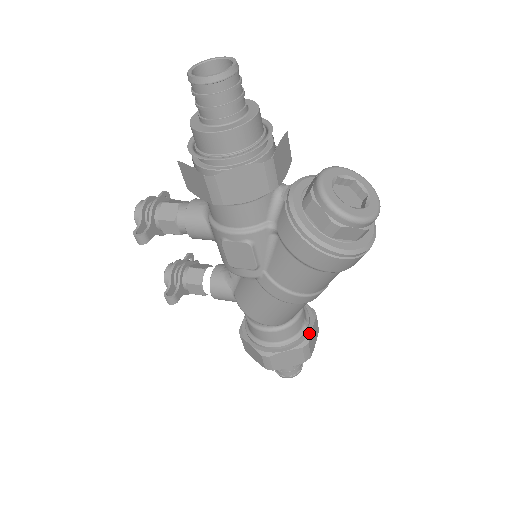
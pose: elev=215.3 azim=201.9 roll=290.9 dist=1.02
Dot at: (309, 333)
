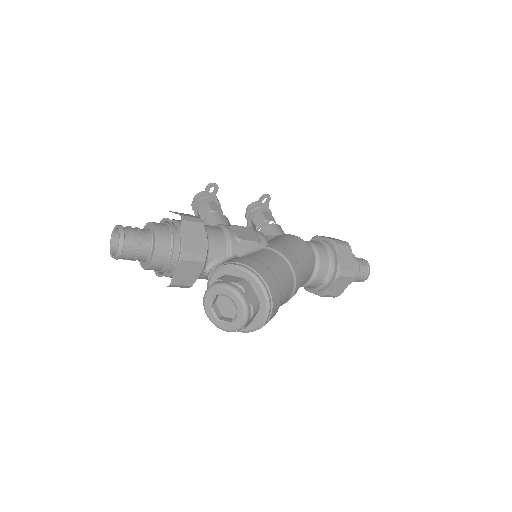
Dot at: (327, 289)
